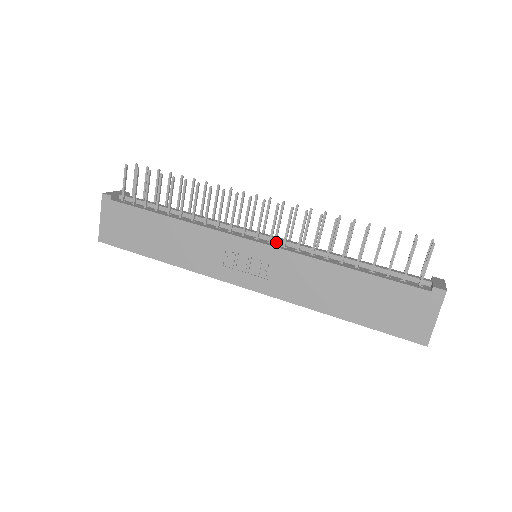
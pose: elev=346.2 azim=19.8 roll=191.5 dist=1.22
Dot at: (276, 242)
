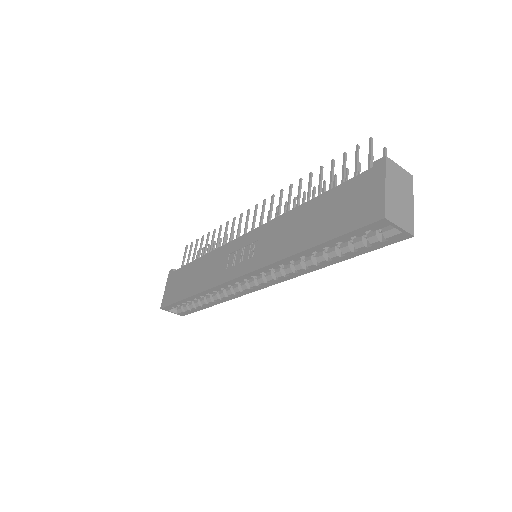
Dot at: occluded
